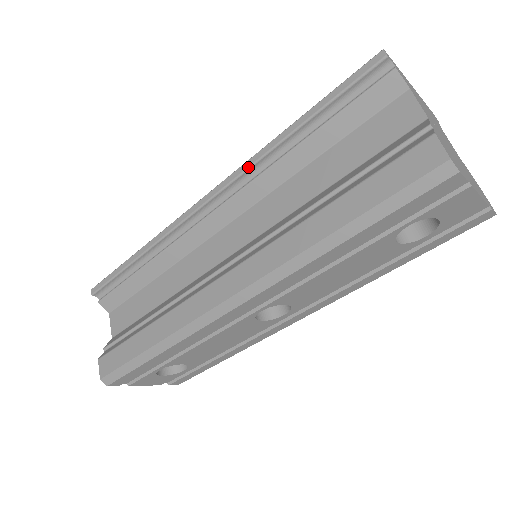
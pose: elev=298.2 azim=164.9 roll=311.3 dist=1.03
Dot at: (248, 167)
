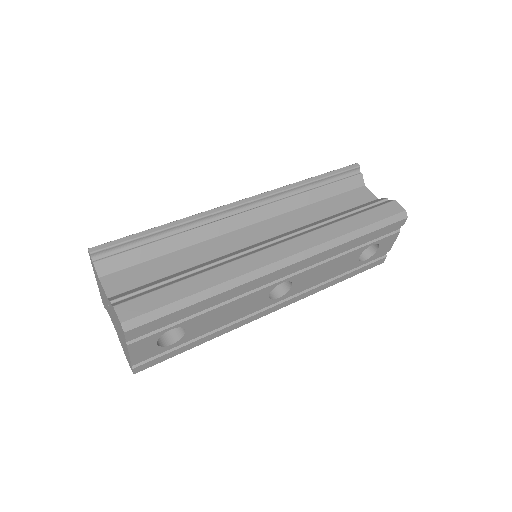
Dot at: (280, 191)
